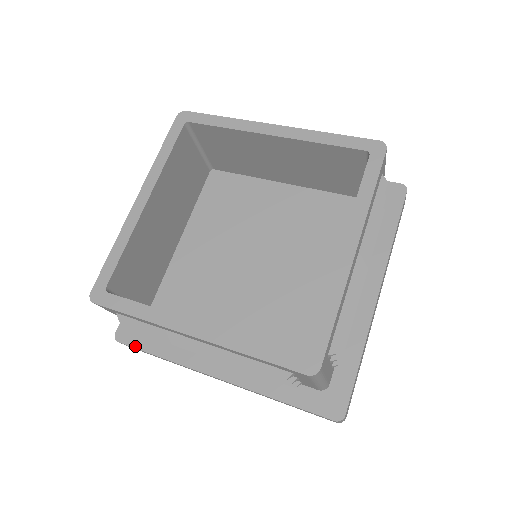
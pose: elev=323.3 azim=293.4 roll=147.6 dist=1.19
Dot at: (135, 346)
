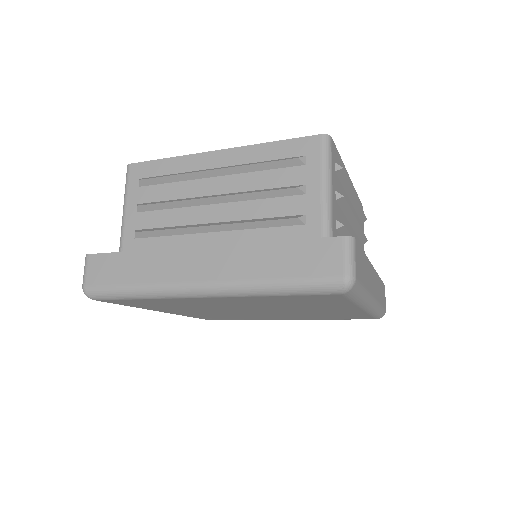
Dot at: (108, 253)
